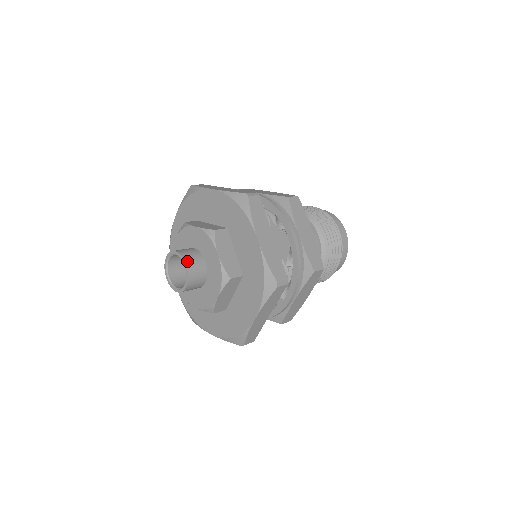
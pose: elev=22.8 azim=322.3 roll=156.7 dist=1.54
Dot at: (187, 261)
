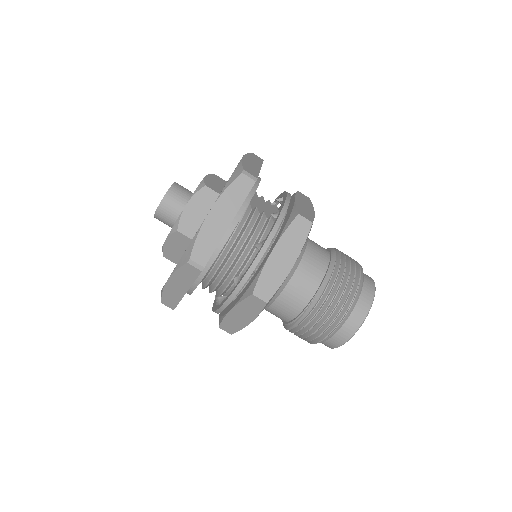
Dot at: (177, 183)
